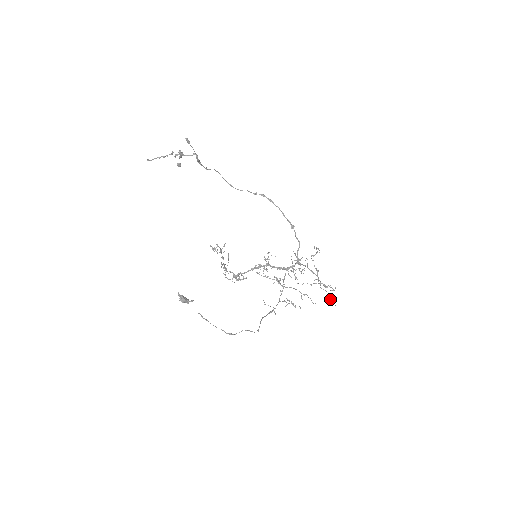
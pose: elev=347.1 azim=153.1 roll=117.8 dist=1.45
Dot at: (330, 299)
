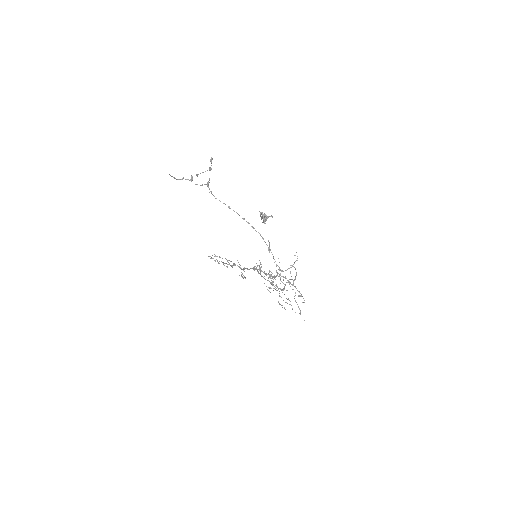
Dot at: (299, 313)
